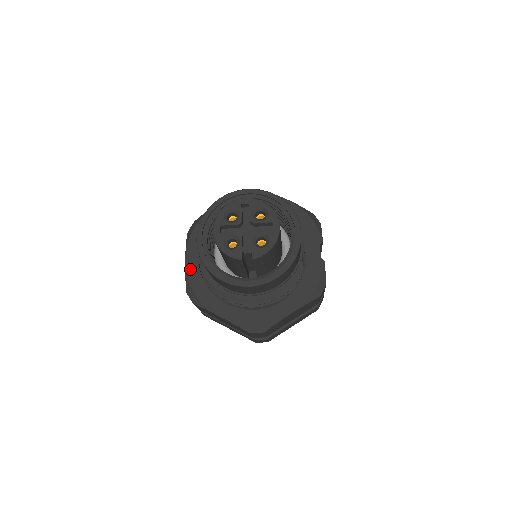
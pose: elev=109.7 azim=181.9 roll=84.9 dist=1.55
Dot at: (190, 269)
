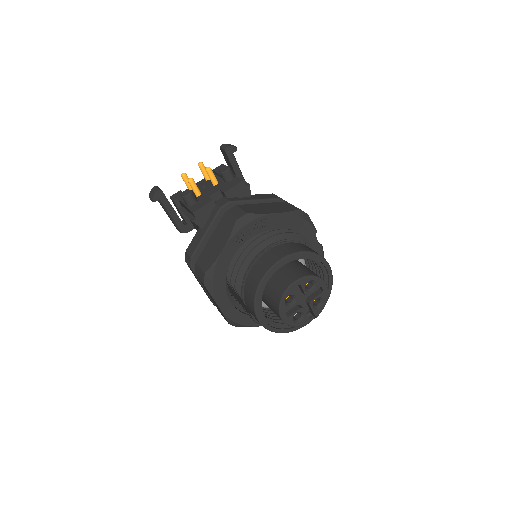
Dot at: (227, 312)
